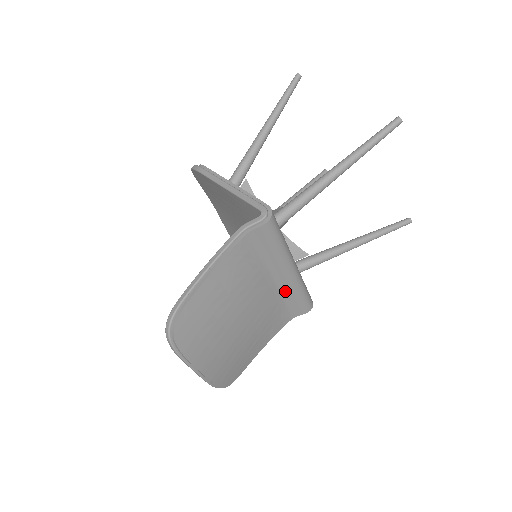
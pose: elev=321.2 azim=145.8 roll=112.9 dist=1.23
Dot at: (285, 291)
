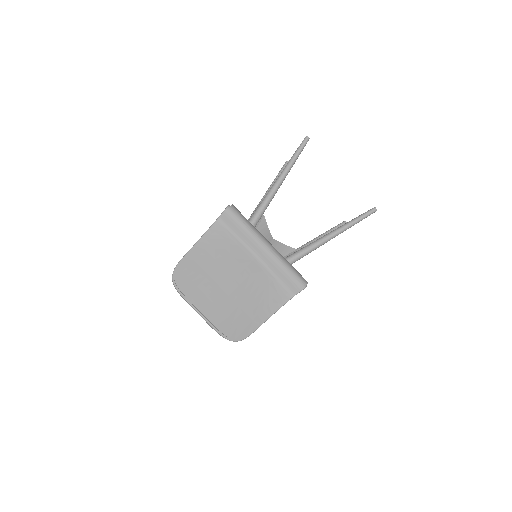
Dot at: (270, 267)
